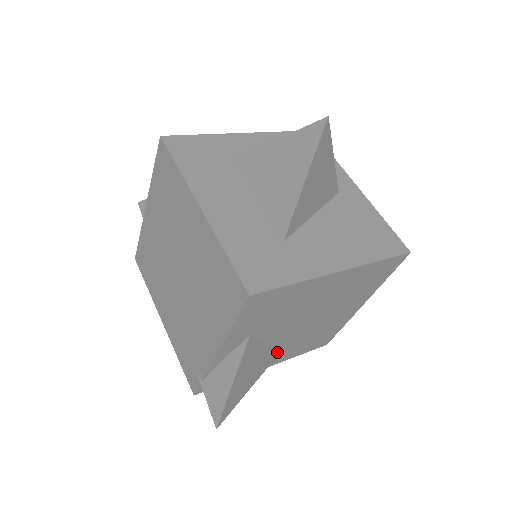
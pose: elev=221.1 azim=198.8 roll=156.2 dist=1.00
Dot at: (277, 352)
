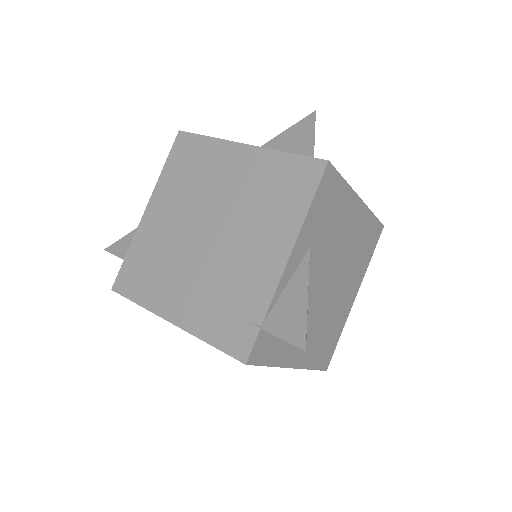
Dot at: occluded
